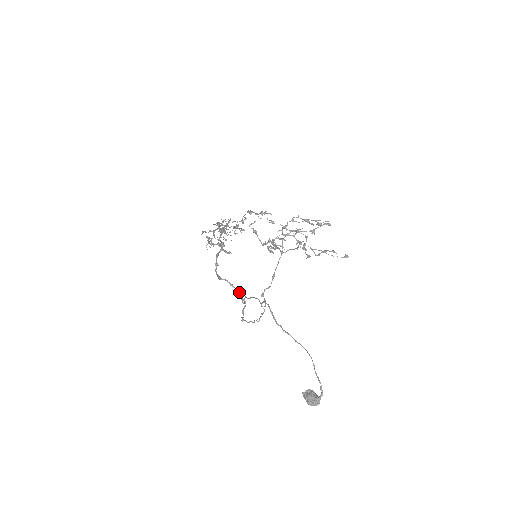
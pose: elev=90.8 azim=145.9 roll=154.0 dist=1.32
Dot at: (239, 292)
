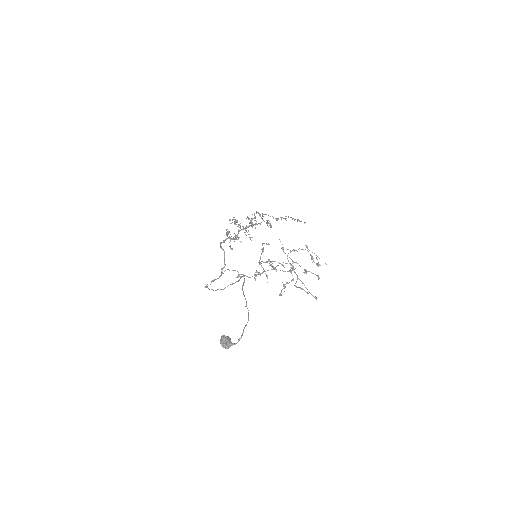
Dot at: (225, 265)
